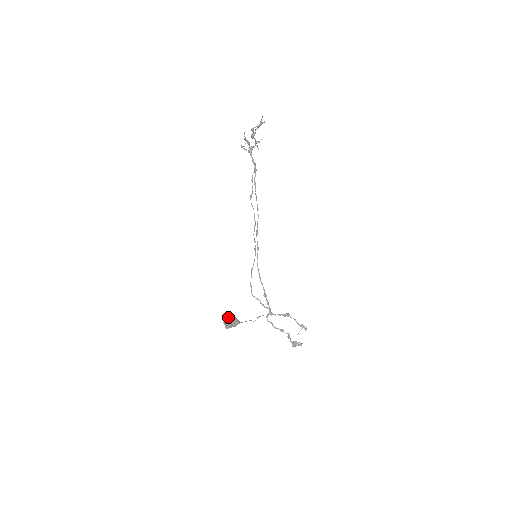
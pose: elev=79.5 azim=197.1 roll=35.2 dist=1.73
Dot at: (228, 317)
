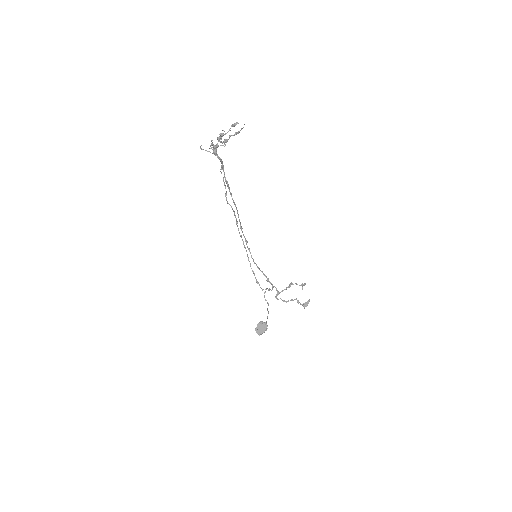
Dot at: (258, 326)
